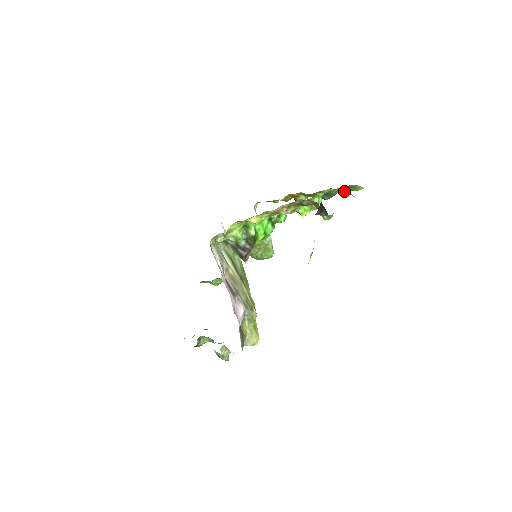
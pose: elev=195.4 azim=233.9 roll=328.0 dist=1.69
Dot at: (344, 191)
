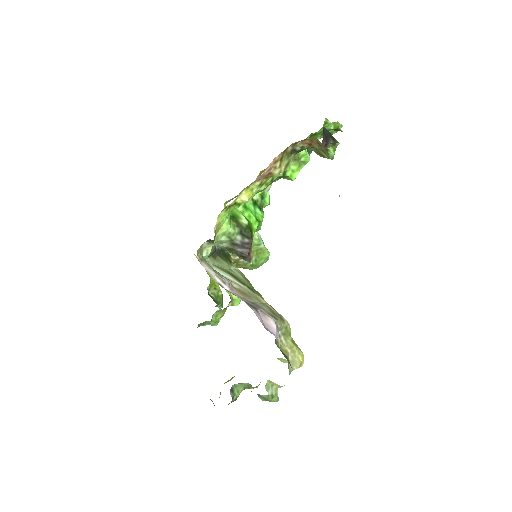
Dot at: (331, 125)
